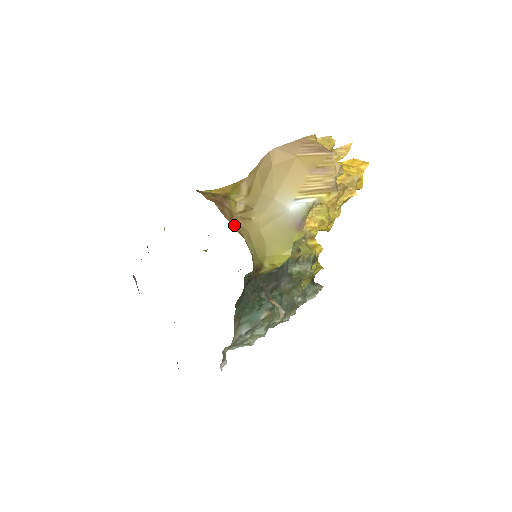
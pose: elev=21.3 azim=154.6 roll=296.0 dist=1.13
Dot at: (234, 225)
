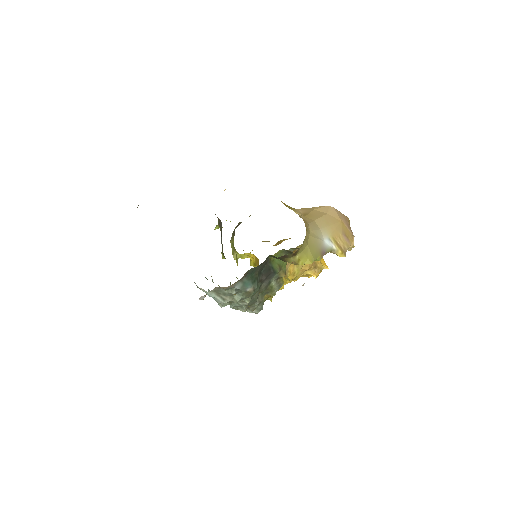
Dot at: occluded
